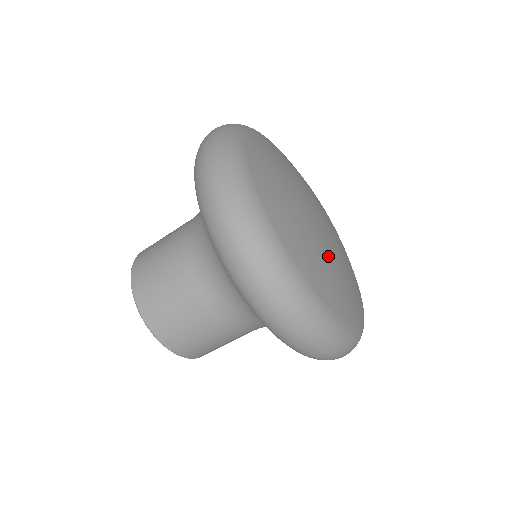
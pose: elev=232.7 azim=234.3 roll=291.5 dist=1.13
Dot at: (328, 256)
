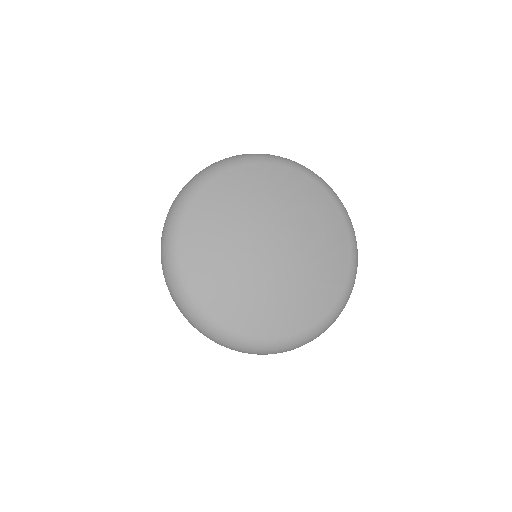
Dot at: (294, 286)
